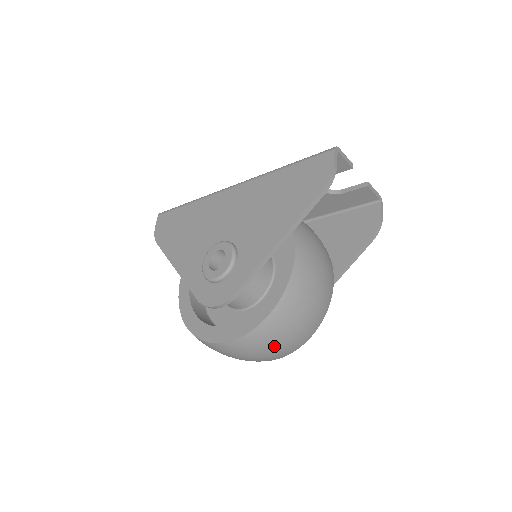
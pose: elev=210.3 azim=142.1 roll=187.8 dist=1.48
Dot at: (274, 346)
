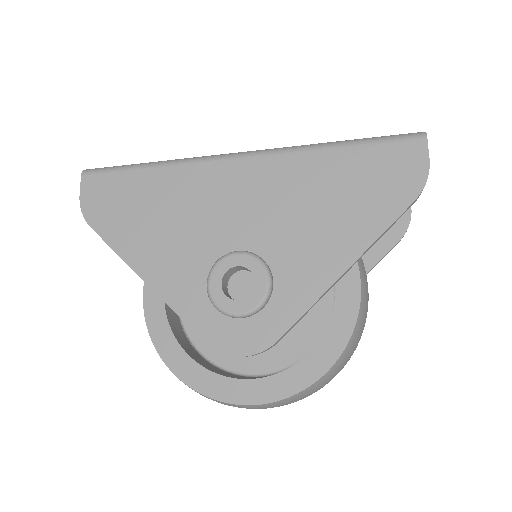
Dot at: (309, 395)
